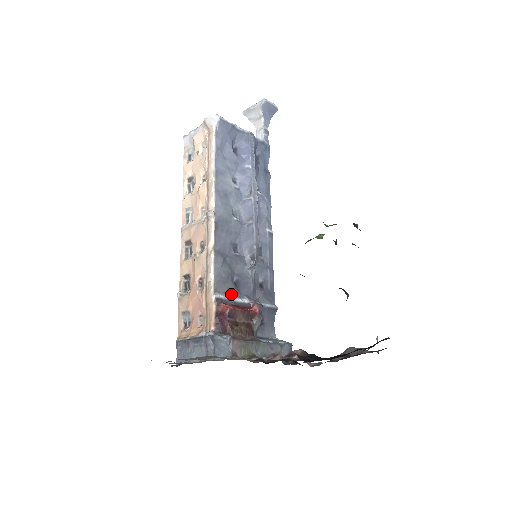
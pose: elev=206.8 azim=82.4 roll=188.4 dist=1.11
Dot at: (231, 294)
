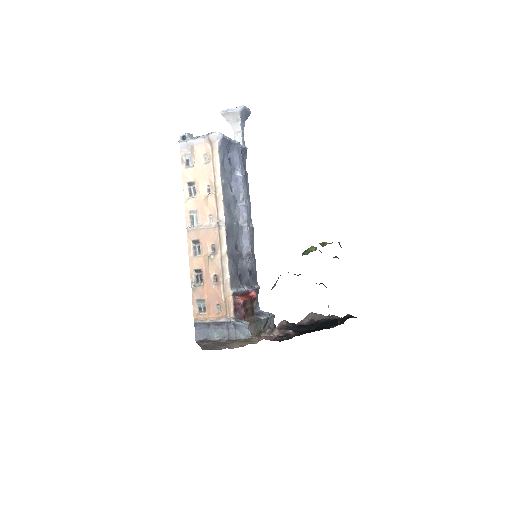
Dot at: (238, 286)
